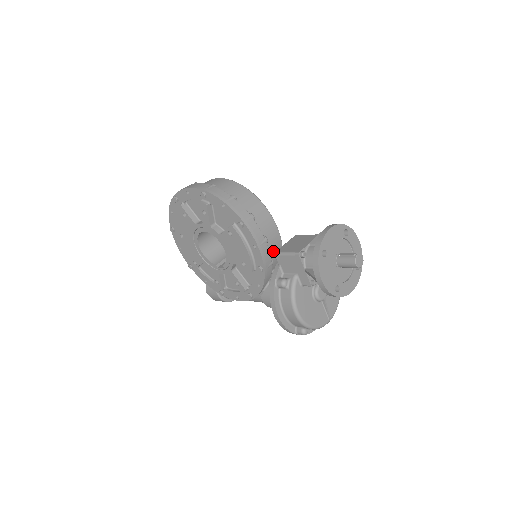
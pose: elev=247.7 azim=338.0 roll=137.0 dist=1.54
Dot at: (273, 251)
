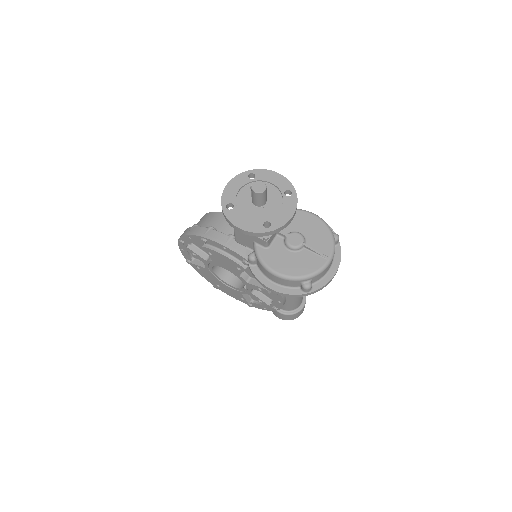
Dot at: occluded
